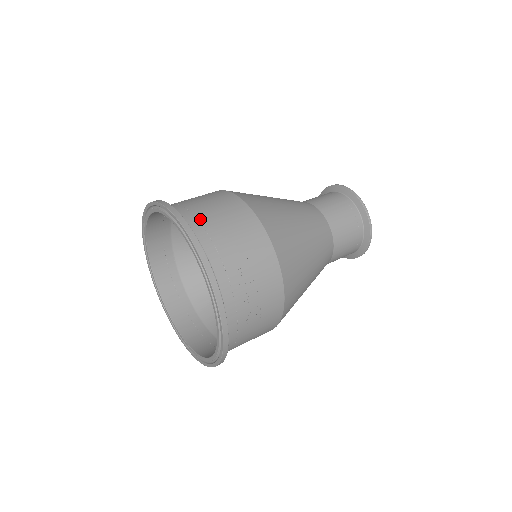
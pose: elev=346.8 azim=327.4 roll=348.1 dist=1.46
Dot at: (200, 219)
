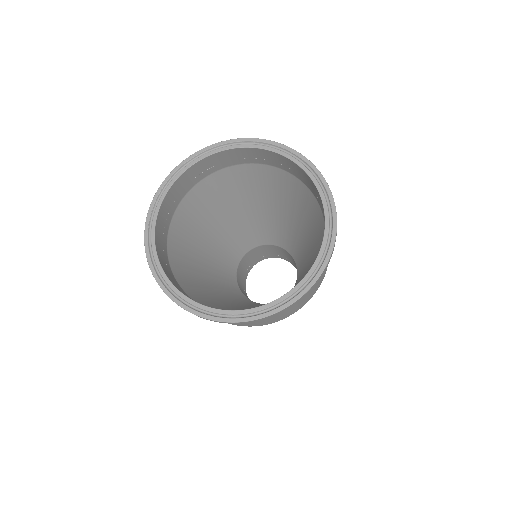
Dot at: occluded
